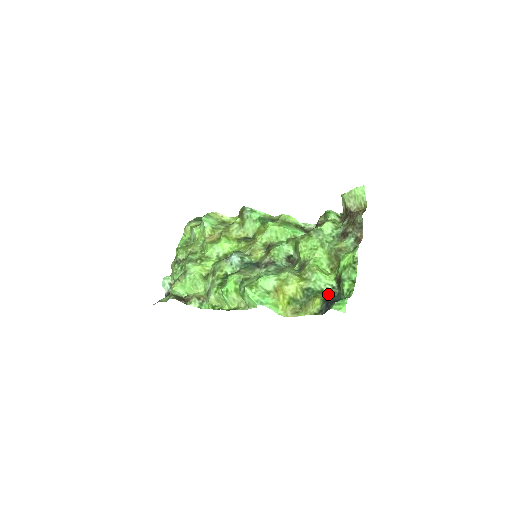
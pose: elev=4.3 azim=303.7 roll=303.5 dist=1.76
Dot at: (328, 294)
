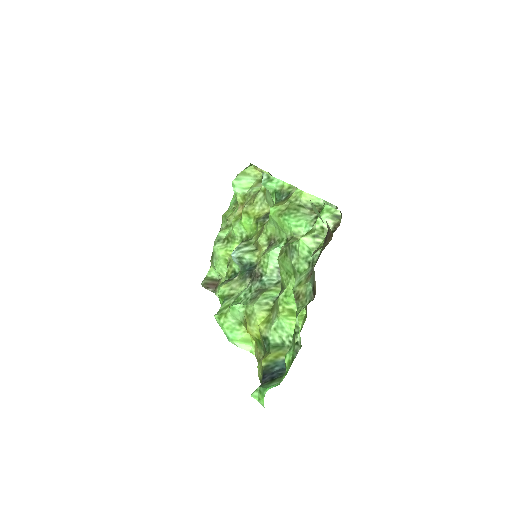
Dot at: (287, 351)
